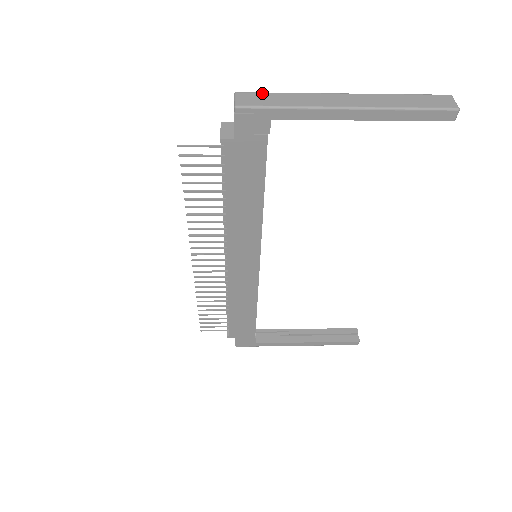
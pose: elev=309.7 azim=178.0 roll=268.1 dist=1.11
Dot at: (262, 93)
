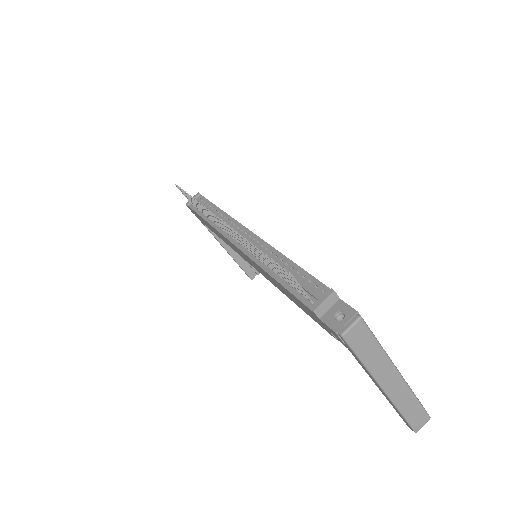
Dot at: (371, 335)
